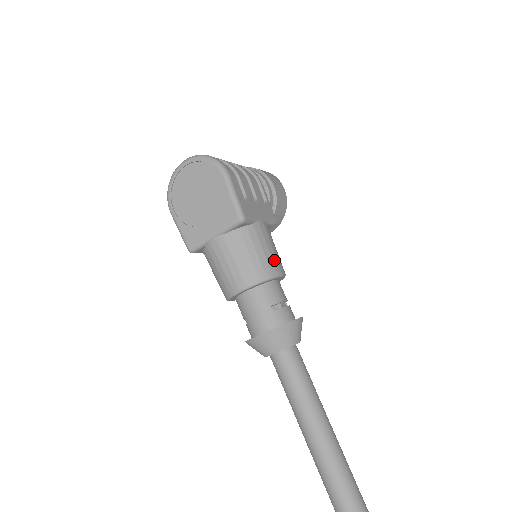
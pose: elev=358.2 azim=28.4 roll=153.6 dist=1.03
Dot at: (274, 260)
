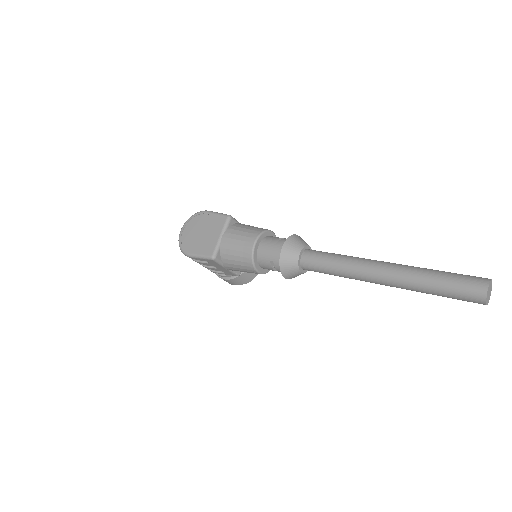
Dot at: occluded
